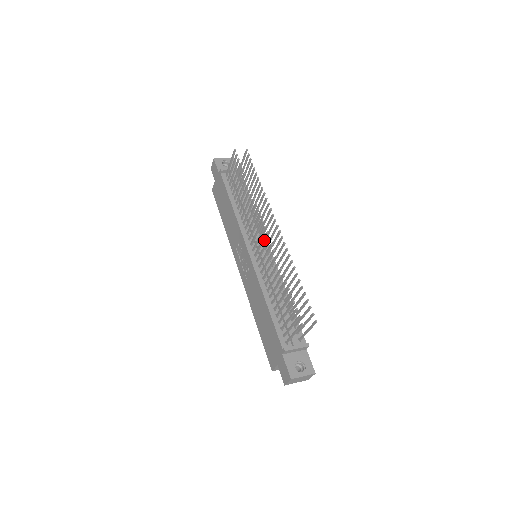
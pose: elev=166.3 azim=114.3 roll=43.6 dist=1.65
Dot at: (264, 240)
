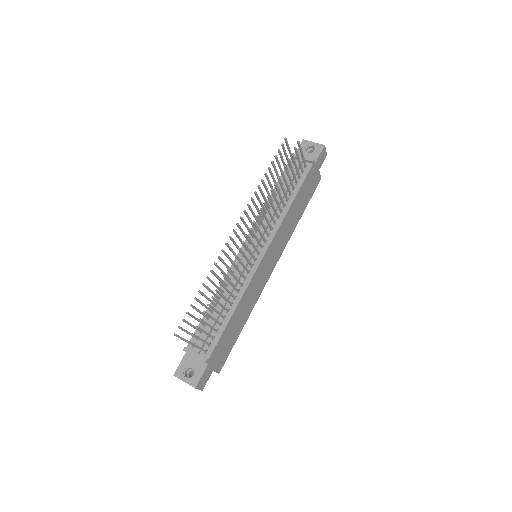
Dot at: (259, 244)
